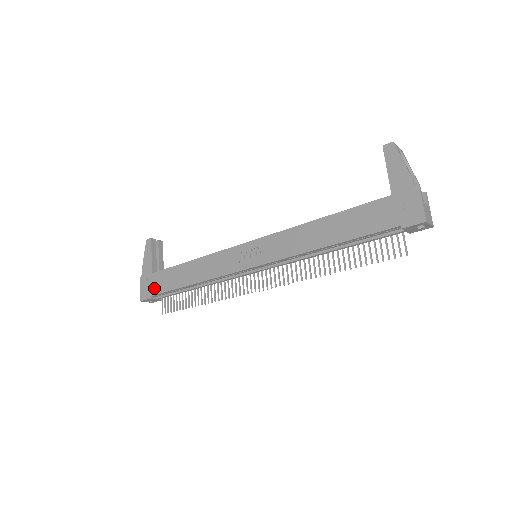
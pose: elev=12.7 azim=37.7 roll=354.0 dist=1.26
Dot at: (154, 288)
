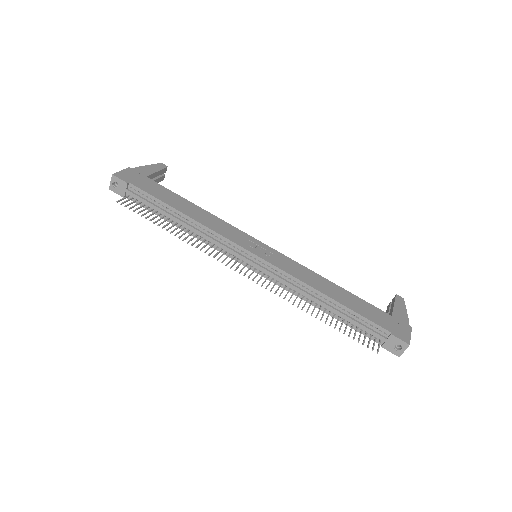
Dot at: (139, 183)
